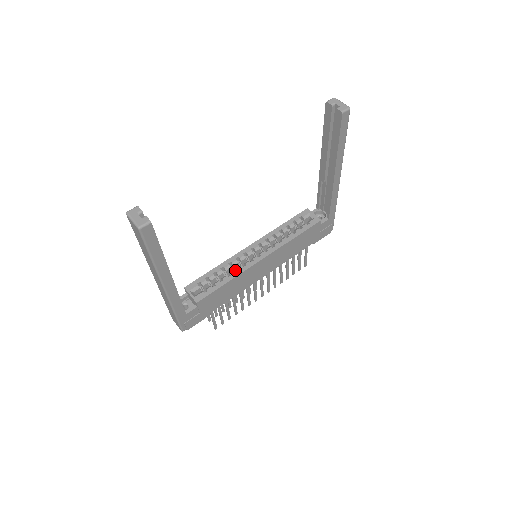
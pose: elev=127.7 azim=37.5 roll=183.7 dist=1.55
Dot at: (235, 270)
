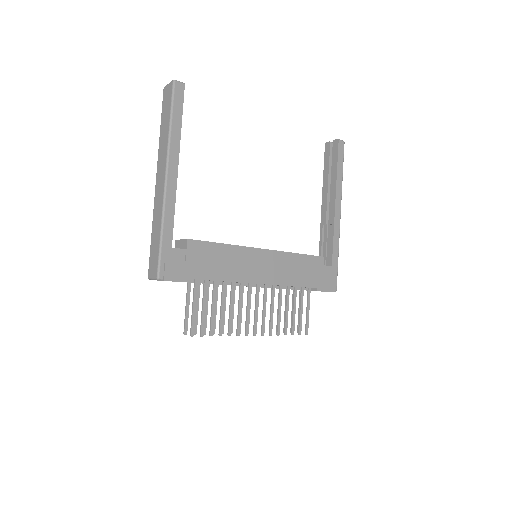
Dot at: occluded
